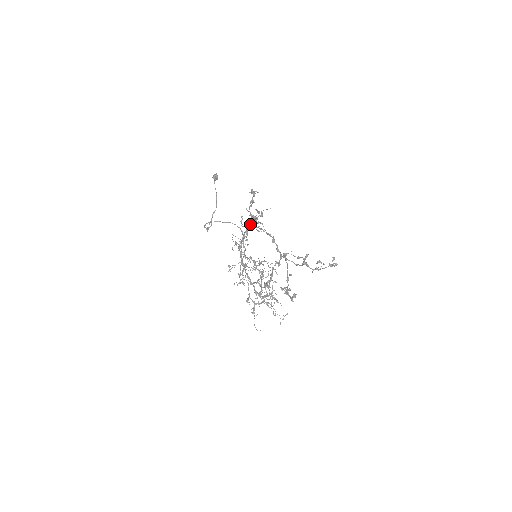
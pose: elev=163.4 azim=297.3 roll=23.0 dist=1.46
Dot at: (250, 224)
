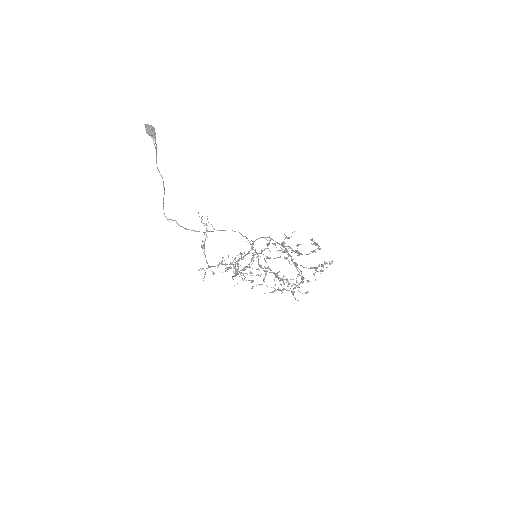
Dot at: occluded
